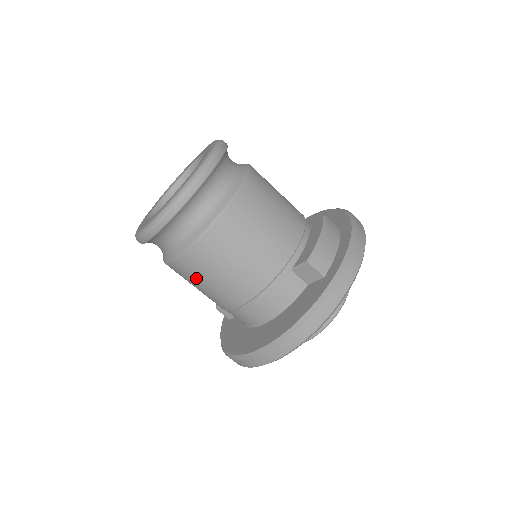
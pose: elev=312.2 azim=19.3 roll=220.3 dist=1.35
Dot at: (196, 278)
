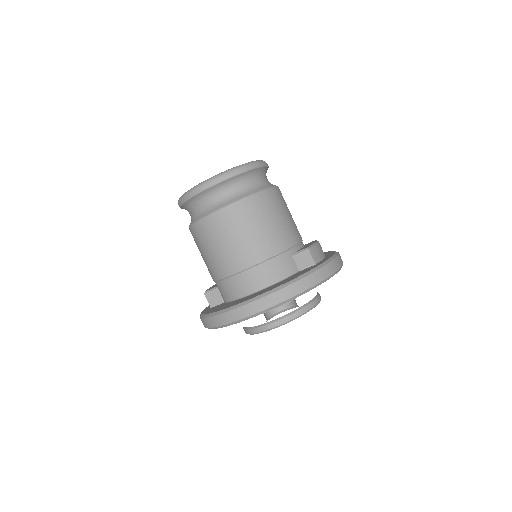
Dot at: (220, 235)
